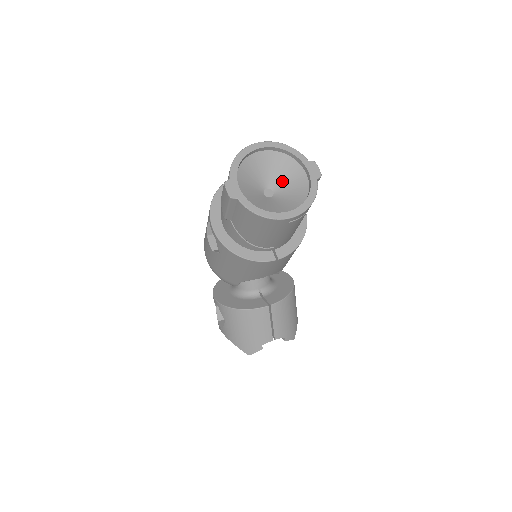
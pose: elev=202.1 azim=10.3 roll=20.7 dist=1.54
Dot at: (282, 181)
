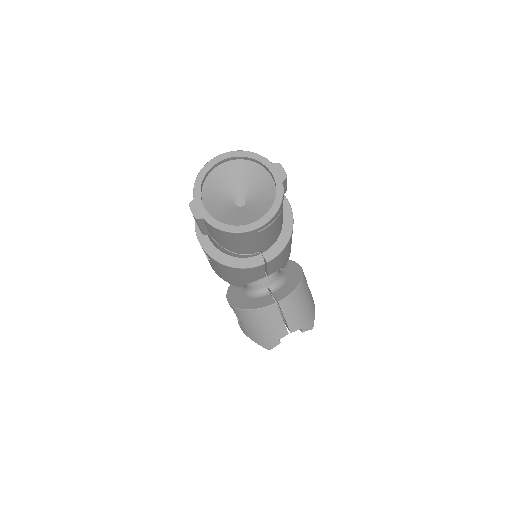
Dot at: (251, 188)
